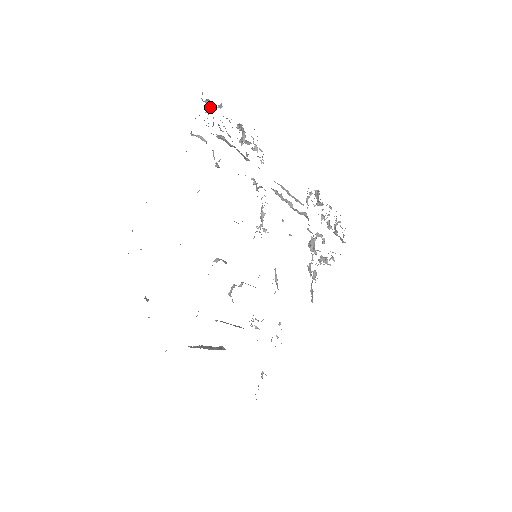
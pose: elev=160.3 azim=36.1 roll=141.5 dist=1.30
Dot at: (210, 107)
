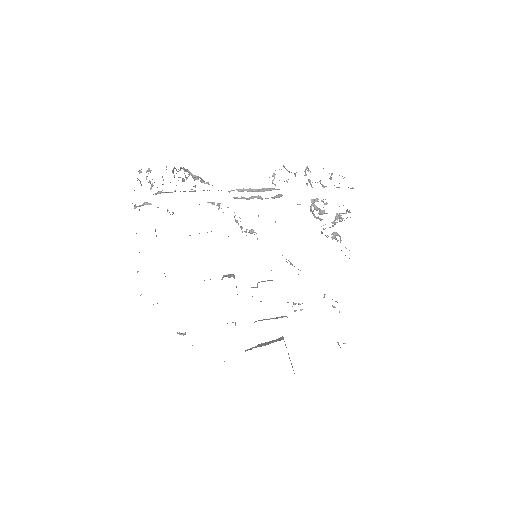
Dot at: occluded
